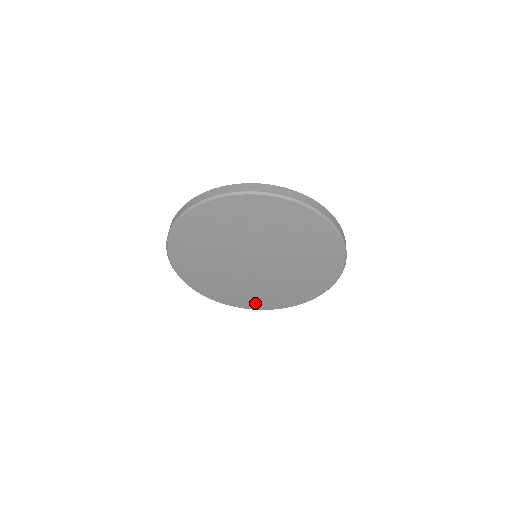
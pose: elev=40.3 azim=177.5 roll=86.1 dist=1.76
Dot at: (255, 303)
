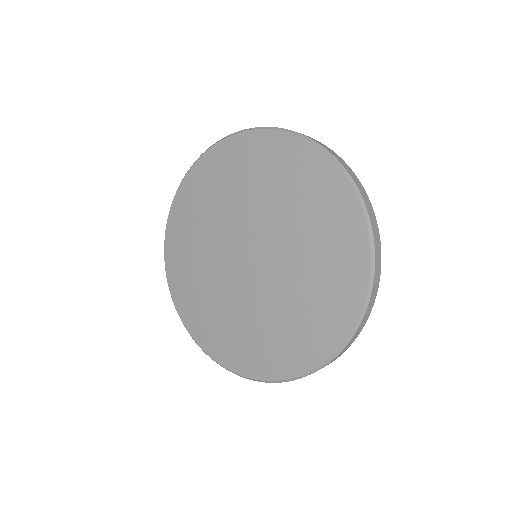
Dot at: (226, 349)
